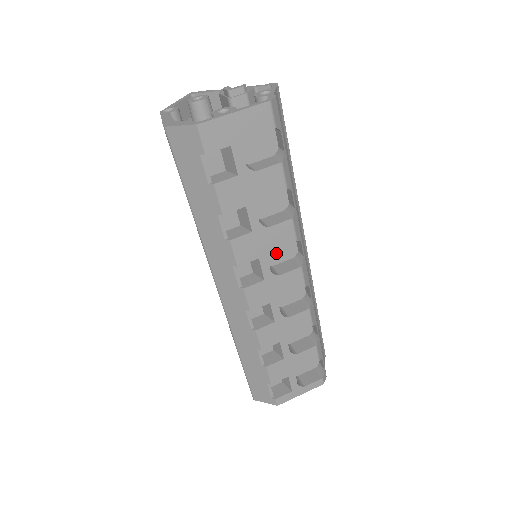
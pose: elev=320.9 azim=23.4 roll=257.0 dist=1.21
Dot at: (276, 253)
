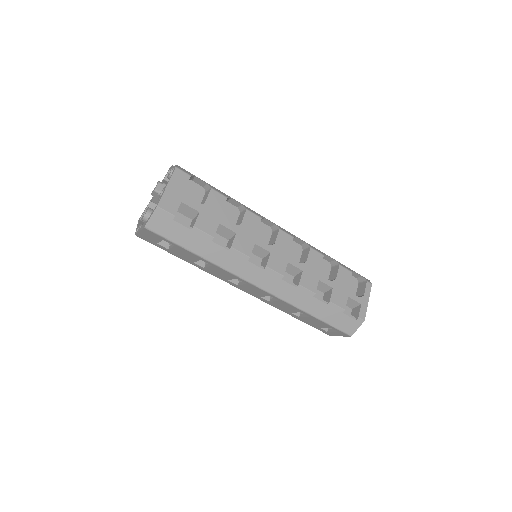
Dot at: (261, 238)
